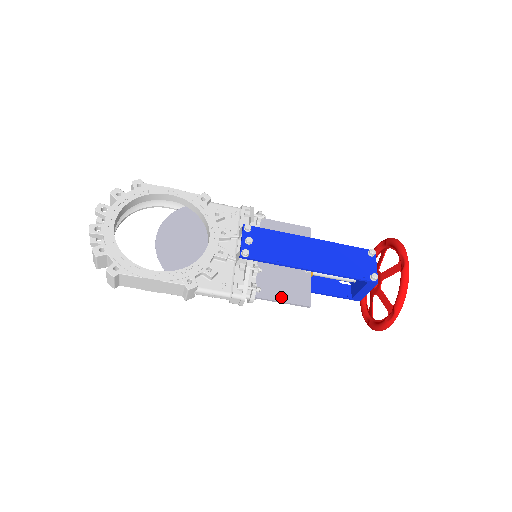
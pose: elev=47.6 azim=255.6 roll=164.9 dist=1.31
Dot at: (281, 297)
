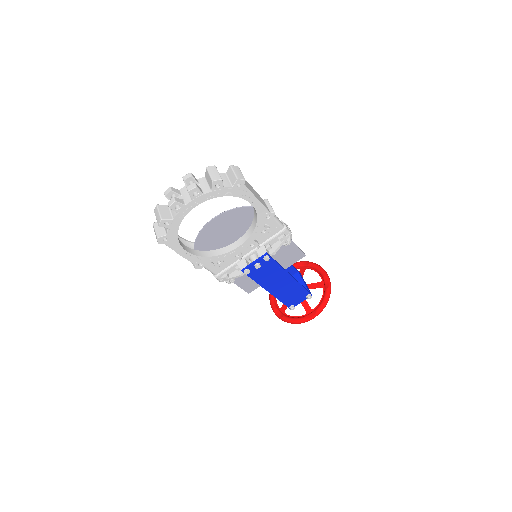
Dot at: (240, 284)
